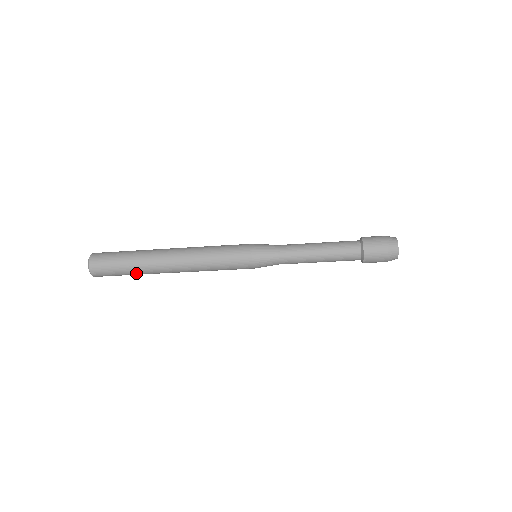
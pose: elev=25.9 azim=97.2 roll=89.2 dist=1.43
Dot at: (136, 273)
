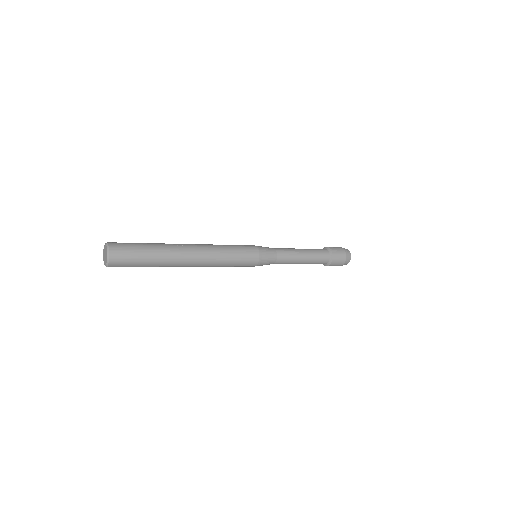
Dot at: (155, 263)
